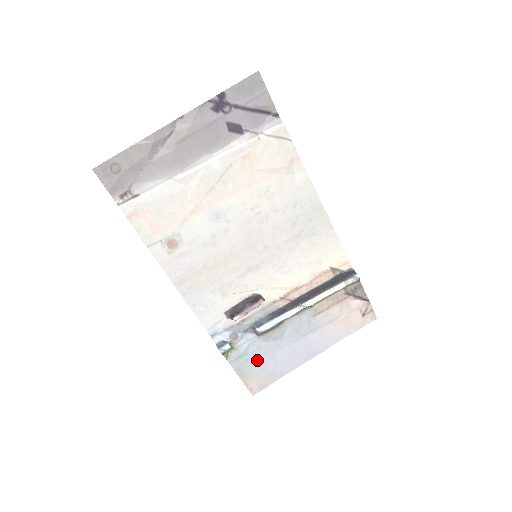
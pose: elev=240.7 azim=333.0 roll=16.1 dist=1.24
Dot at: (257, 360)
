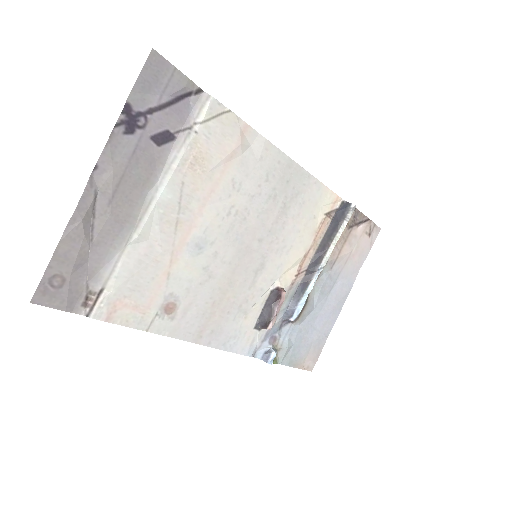
Dot at: (302, 342)
